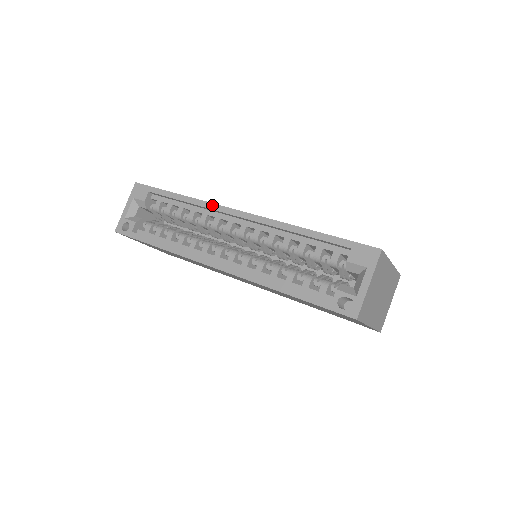
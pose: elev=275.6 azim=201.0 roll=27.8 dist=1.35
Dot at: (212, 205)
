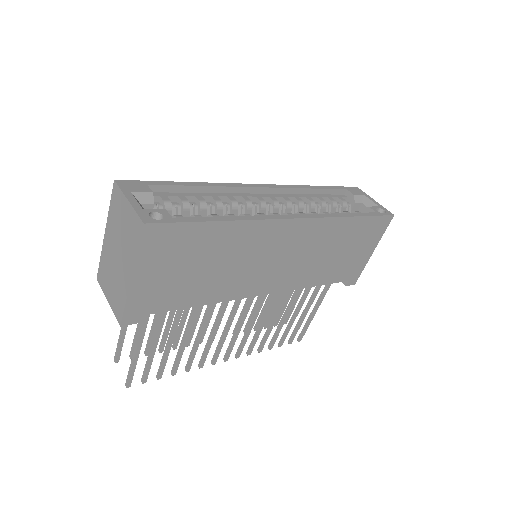
Dot at: (235, 184)
